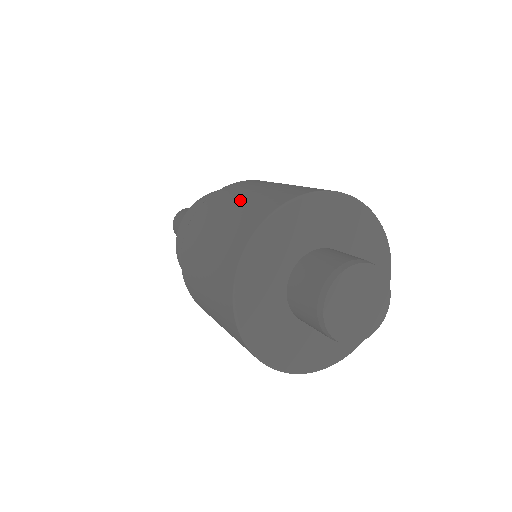
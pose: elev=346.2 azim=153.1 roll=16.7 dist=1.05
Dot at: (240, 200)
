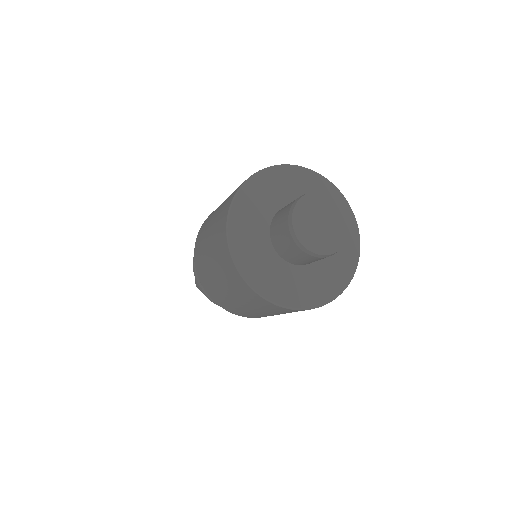
Dot at: (213, 219)
